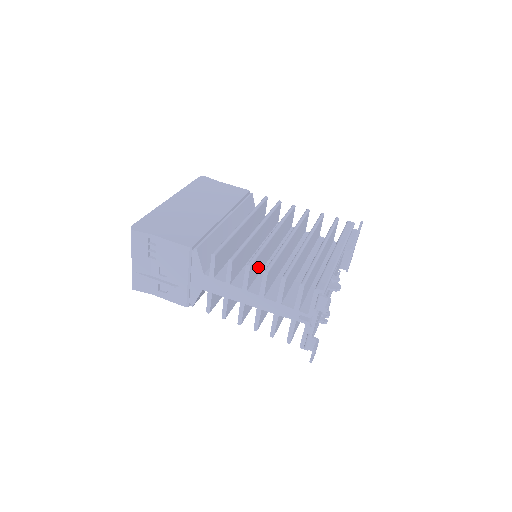
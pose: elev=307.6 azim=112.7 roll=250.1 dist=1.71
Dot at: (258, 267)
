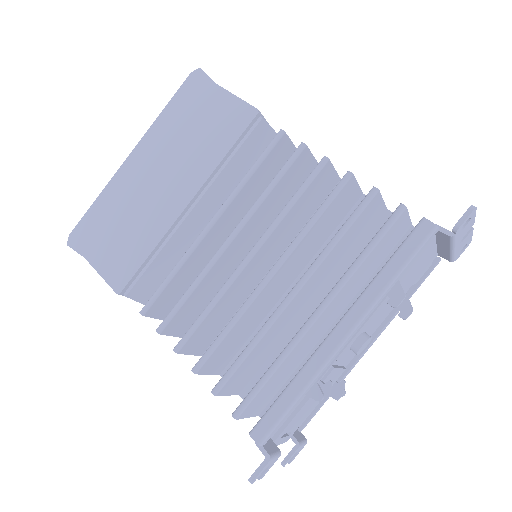
Dot at: (219, 320)
